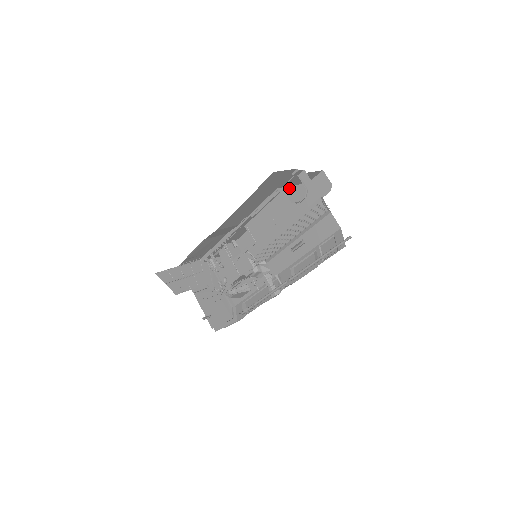
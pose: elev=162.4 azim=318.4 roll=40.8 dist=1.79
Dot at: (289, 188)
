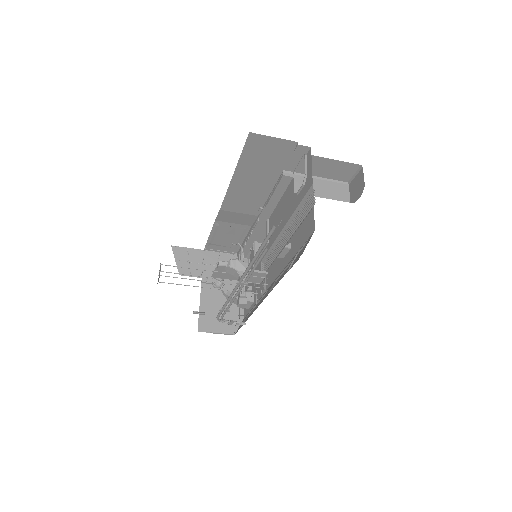
Dot at: occluded
